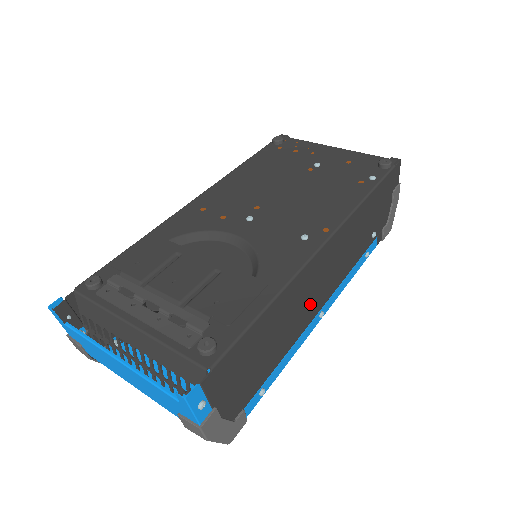
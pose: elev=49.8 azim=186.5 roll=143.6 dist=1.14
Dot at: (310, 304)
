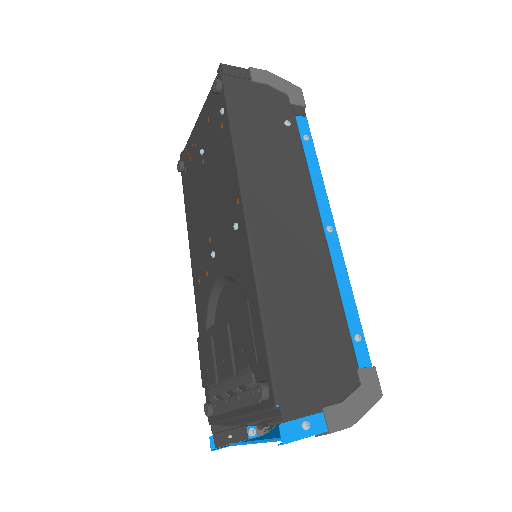
Dot at: (304, 246)
